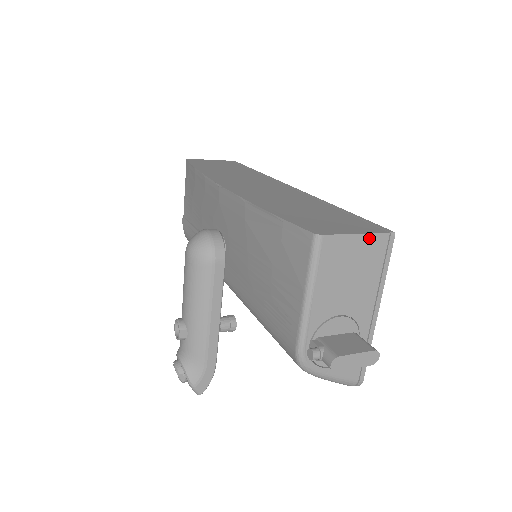
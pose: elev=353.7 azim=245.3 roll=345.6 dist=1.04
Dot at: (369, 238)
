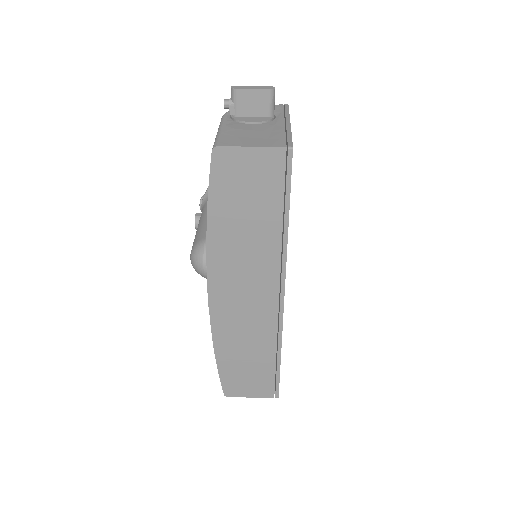
Dot at: (260, 395)
